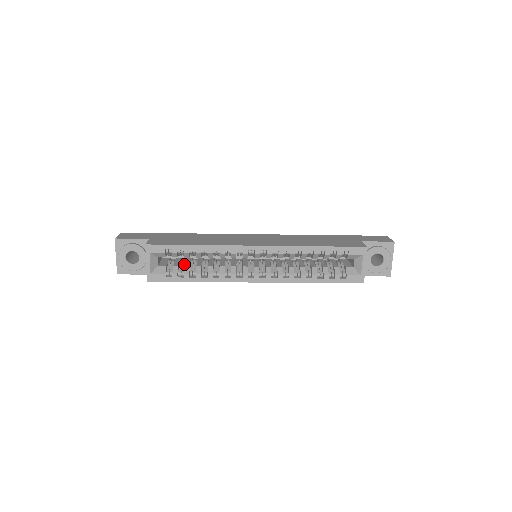
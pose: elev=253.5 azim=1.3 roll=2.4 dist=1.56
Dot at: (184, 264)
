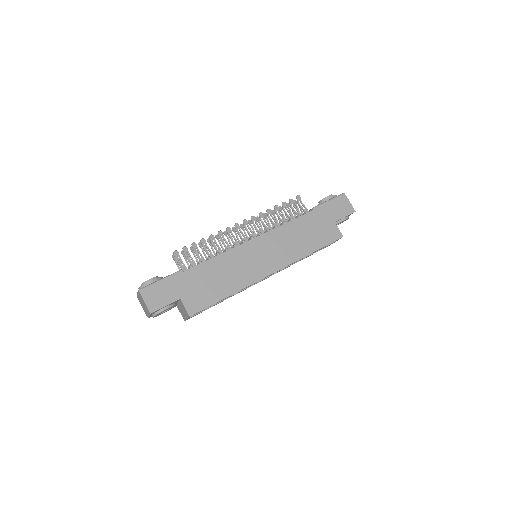
Dot at: occluded
